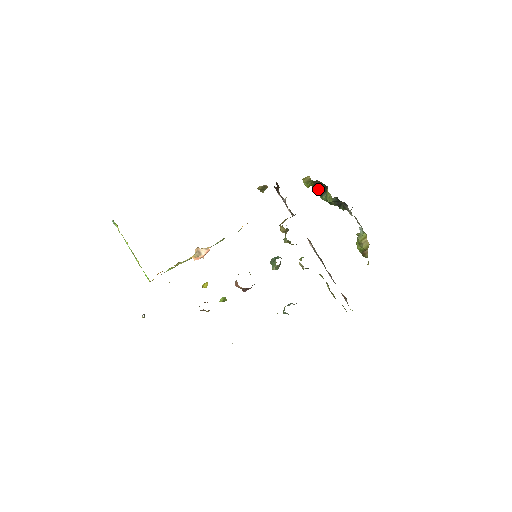
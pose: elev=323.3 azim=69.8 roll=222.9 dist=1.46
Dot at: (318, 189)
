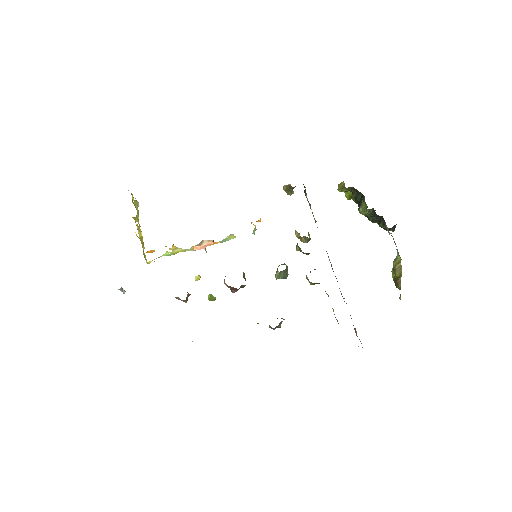
Dot at: (355, 199)
